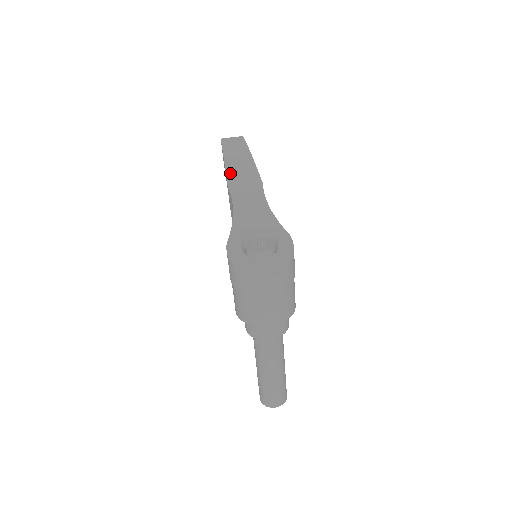
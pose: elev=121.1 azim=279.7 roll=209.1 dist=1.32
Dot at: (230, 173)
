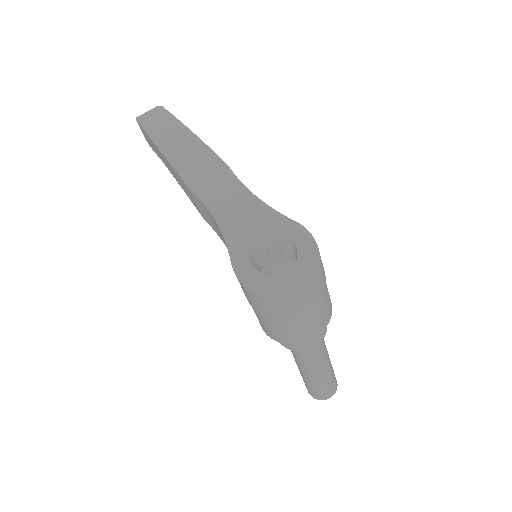
Dot at: (179, 166)
